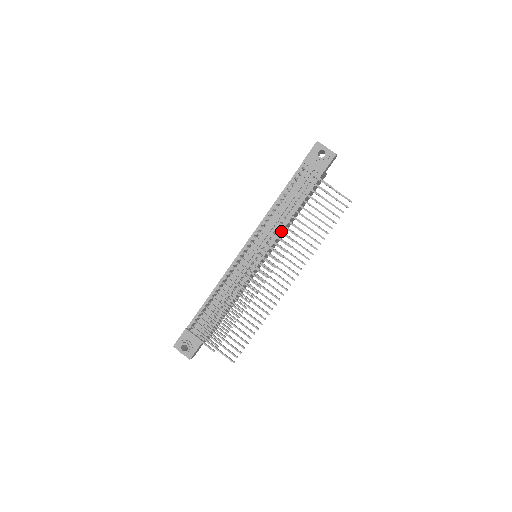
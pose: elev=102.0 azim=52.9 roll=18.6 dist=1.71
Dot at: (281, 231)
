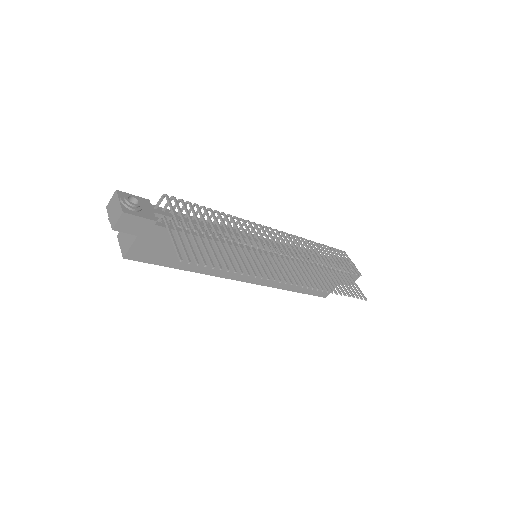
Dot at: occluded
